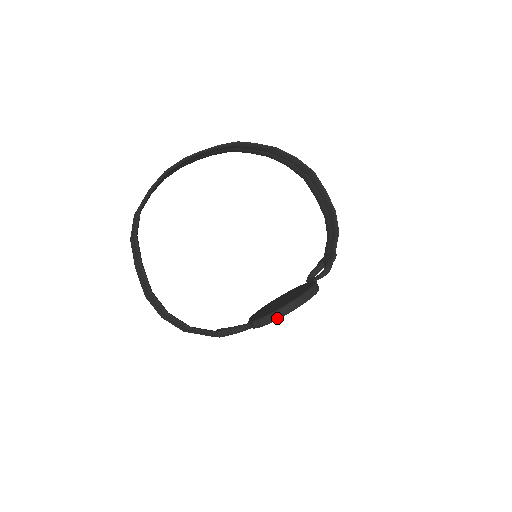
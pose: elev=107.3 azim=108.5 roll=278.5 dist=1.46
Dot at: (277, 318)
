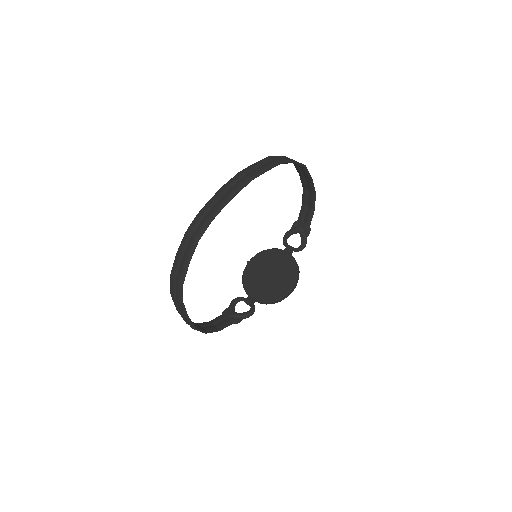
Dot at: occluded
